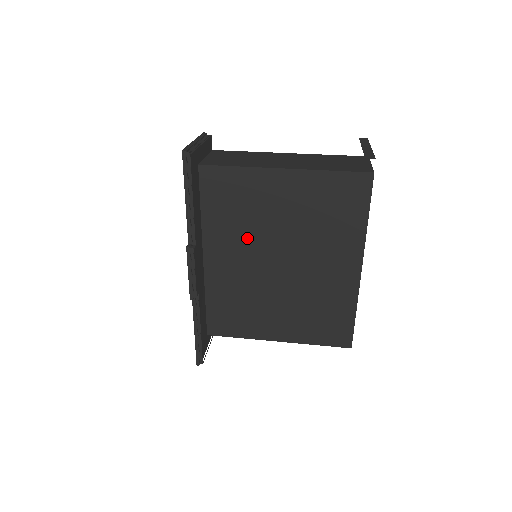
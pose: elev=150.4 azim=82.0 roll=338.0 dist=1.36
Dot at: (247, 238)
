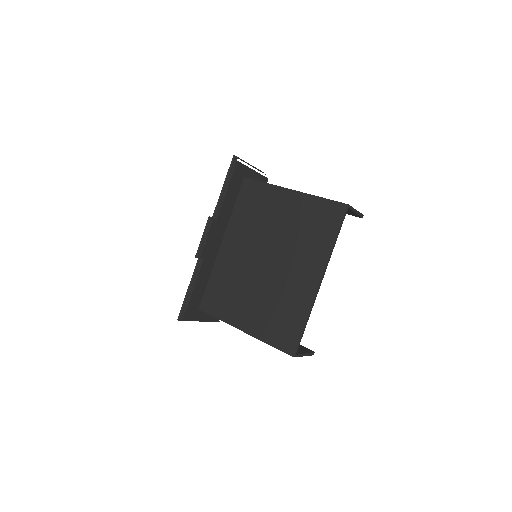
Dot at: (253, 235)
